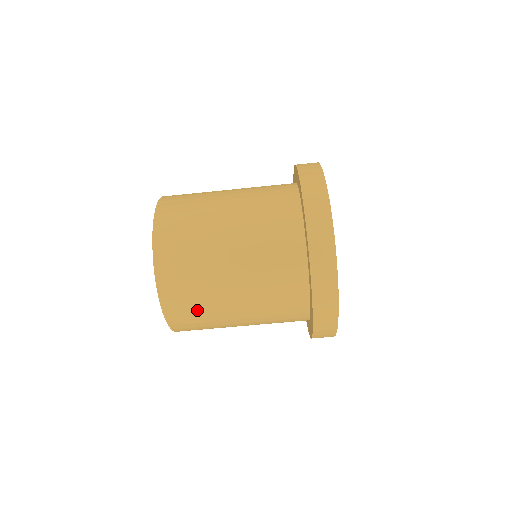
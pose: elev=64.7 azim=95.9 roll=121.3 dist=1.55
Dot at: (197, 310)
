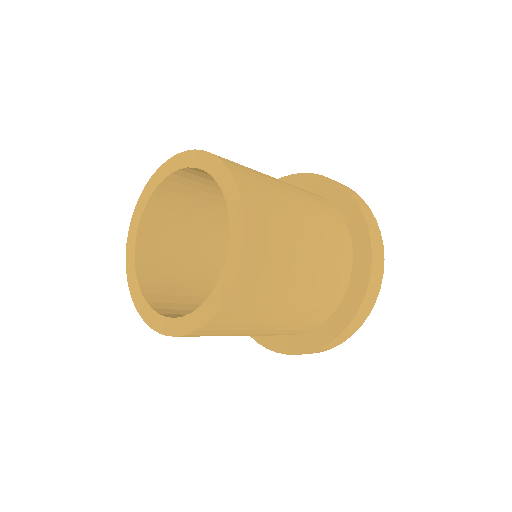
Dot at: occluded
